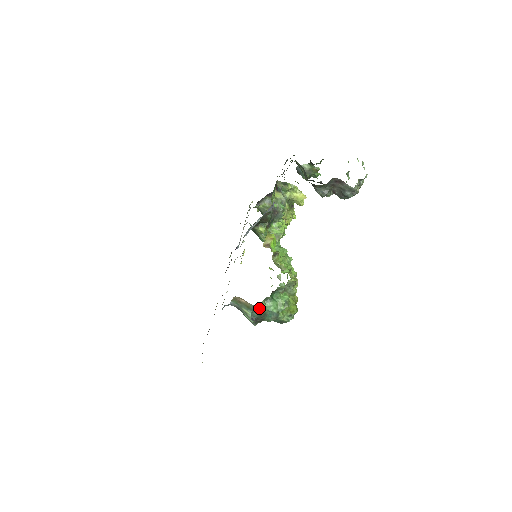
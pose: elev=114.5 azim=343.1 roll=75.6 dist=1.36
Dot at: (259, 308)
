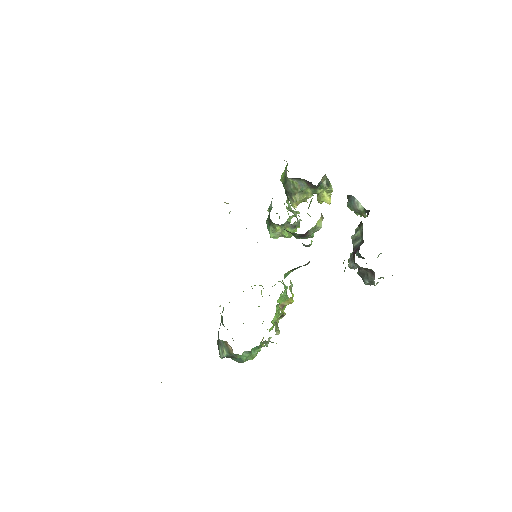
Dot at: (236, 355)
